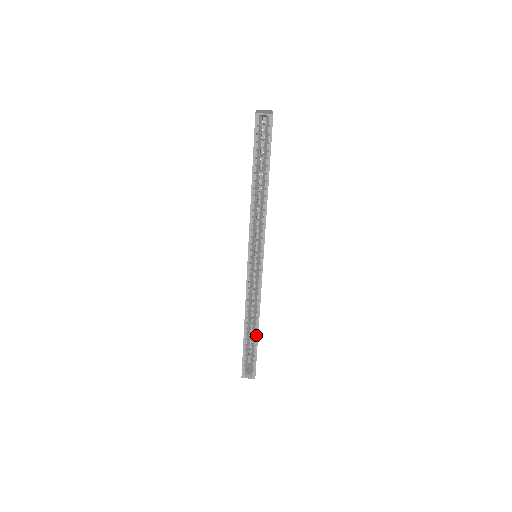
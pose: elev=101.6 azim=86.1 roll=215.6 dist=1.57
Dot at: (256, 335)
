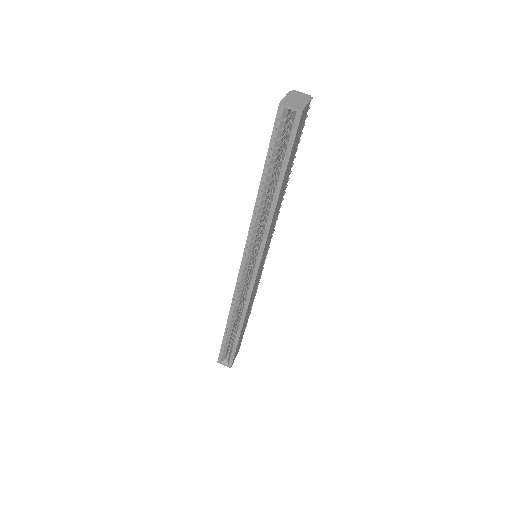
Dot at: (238, 333)
